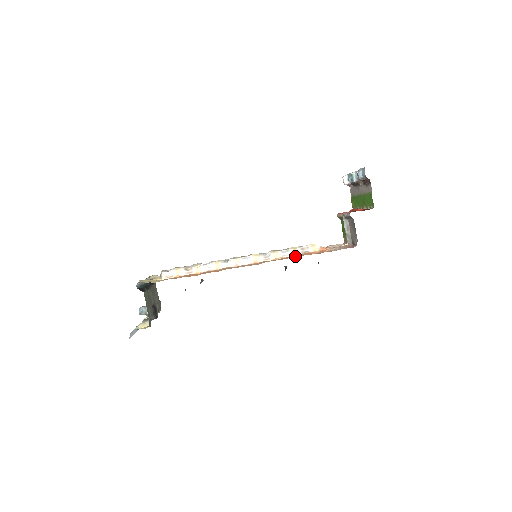
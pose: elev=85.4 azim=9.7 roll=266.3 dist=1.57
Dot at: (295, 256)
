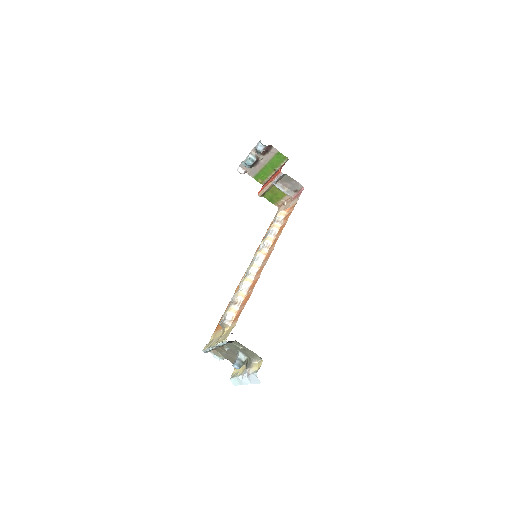
Dot at: (282, 227)
